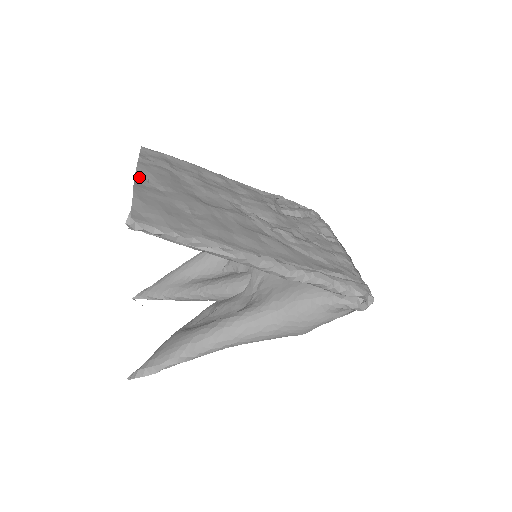
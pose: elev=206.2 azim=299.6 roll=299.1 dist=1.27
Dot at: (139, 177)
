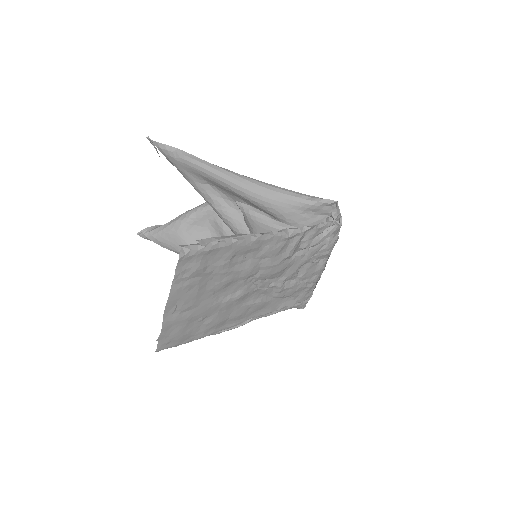
Dot at: (169, 307)
